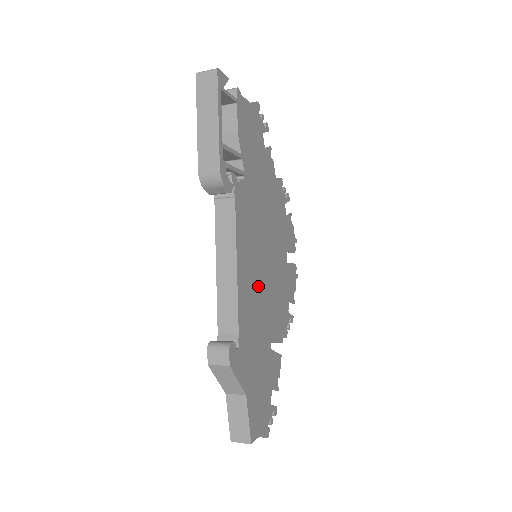
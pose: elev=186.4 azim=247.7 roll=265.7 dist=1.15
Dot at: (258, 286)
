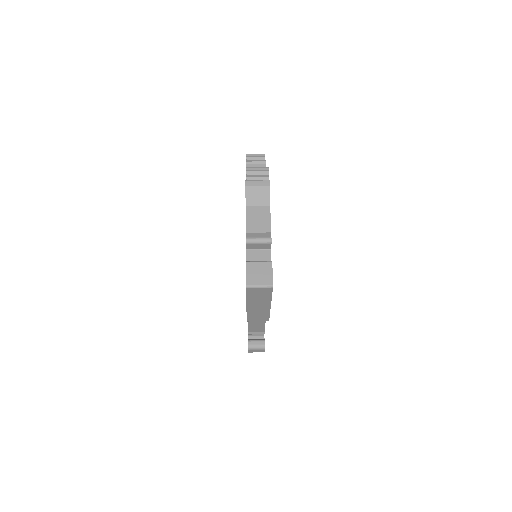
Dot at: occluded
